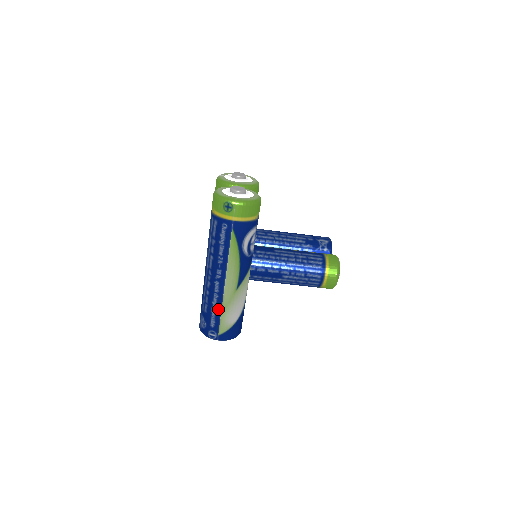
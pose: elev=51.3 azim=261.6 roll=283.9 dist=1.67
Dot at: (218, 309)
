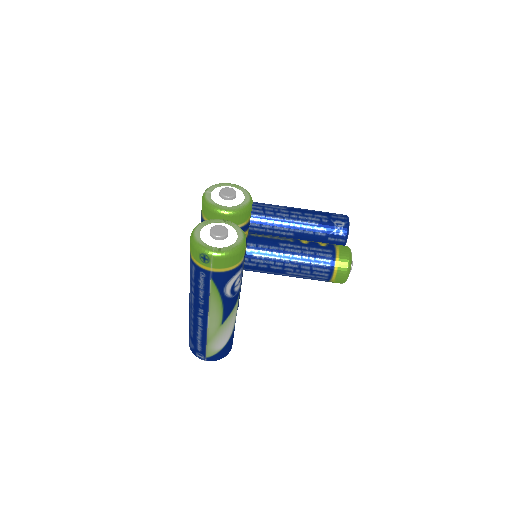
Dot at: (203, 339)
